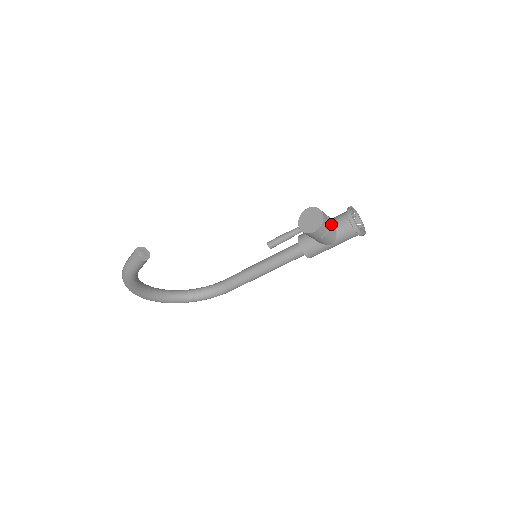
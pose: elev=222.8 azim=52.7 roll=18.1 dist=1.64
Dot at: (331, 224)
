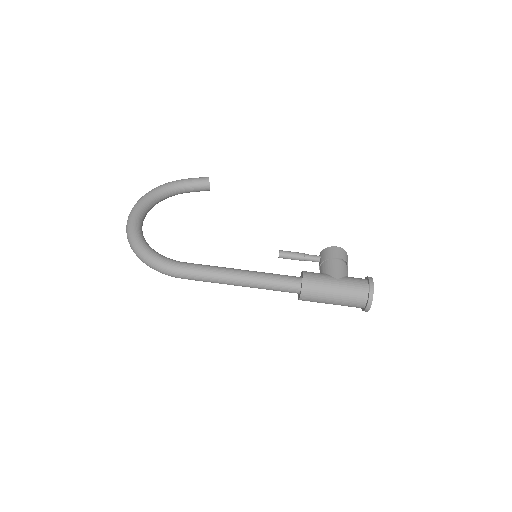
Dot at: occluded
